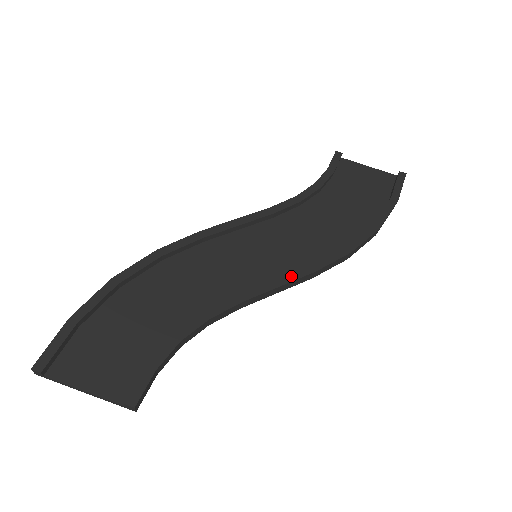
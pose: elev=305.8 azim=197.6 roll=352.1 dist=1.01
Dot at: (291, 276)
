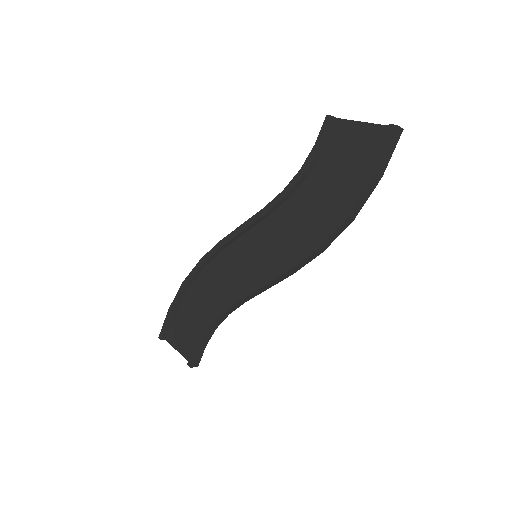
Dot at: (269, 278)
